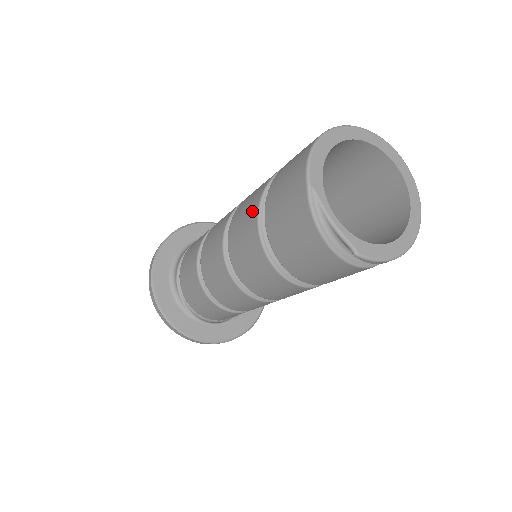
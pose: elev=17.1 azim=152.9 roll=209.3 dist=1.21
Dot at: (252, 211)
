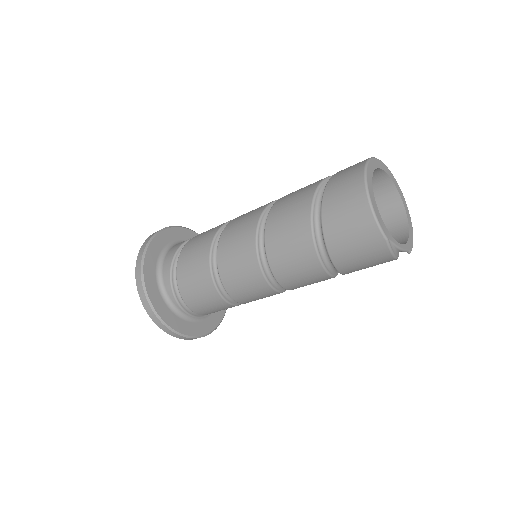
Dot at: (308, 256)
